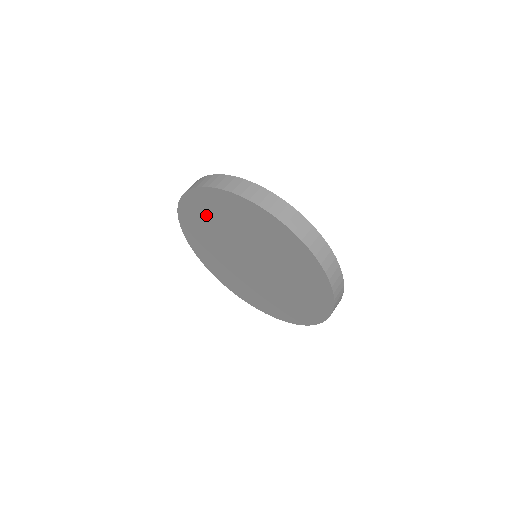
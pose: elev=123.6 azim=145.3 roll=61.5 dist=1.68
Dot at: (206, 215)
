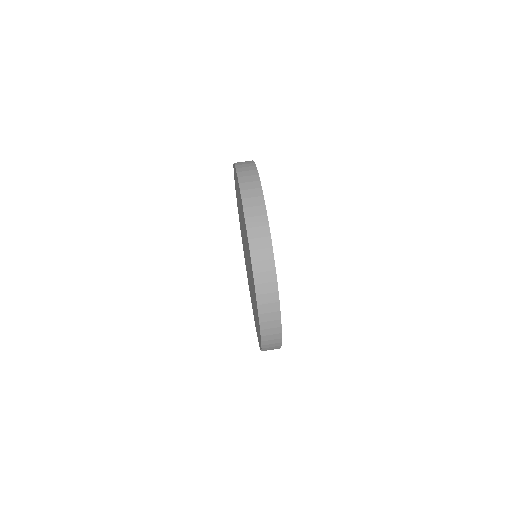
Dot at: occluded
